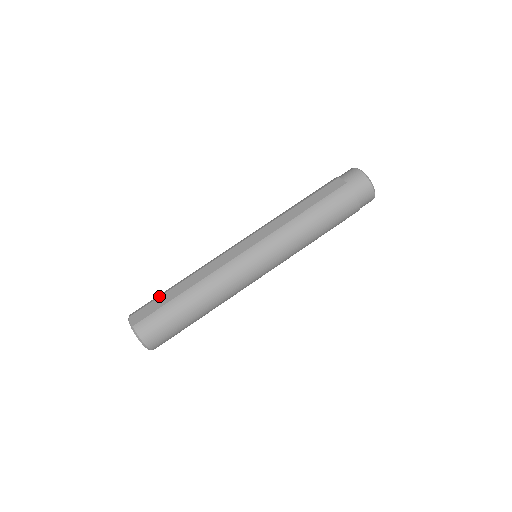
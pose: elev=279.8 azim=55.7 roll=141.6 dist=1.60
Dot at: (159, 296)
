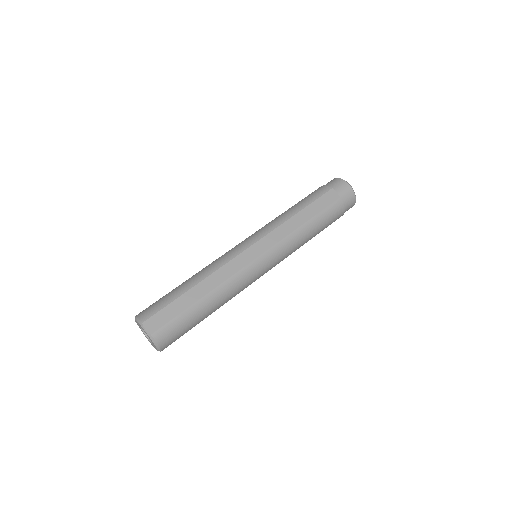
Dot at: (173, 300)
